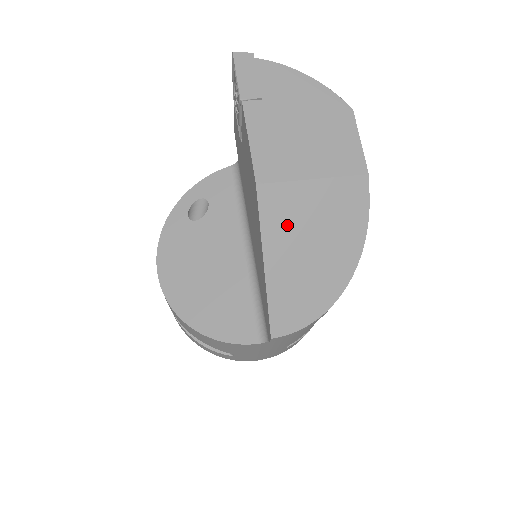
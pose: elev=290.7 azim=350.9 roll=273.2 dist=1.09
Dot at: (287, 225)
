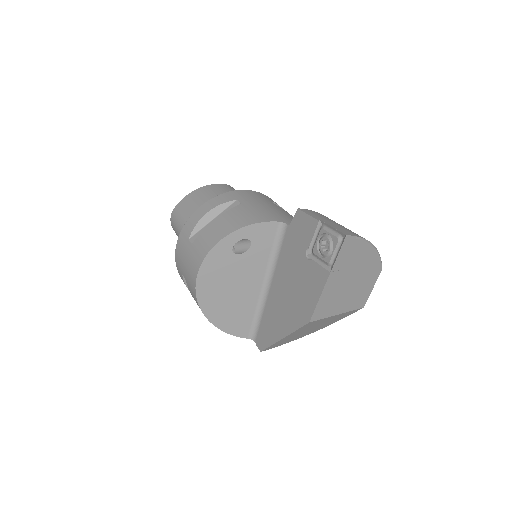
Dot at: occluded
